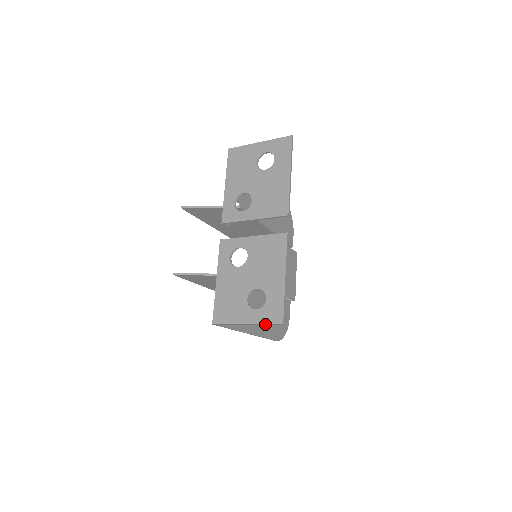
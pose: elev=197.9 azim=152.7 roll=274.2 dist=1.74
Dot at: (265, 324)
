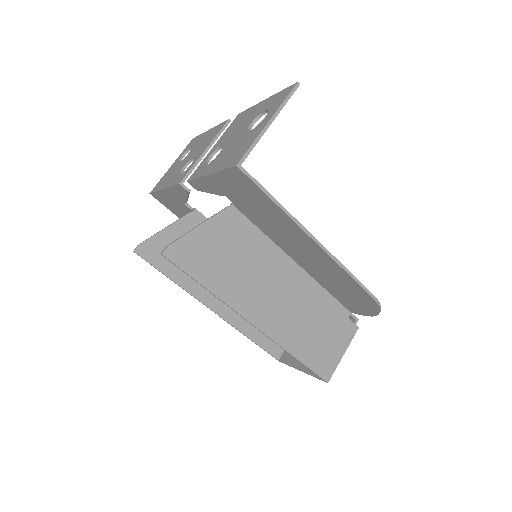
Dot at: (284, 101)
